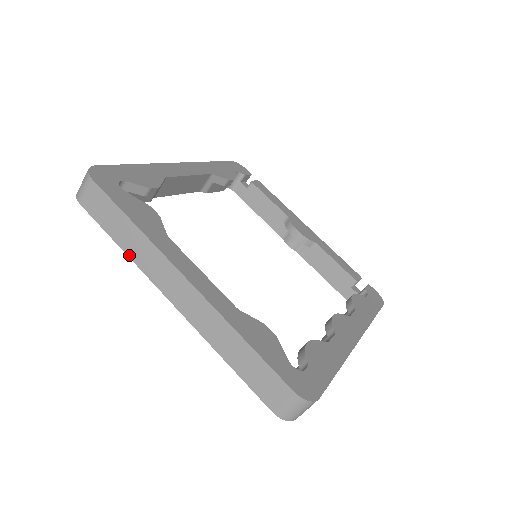
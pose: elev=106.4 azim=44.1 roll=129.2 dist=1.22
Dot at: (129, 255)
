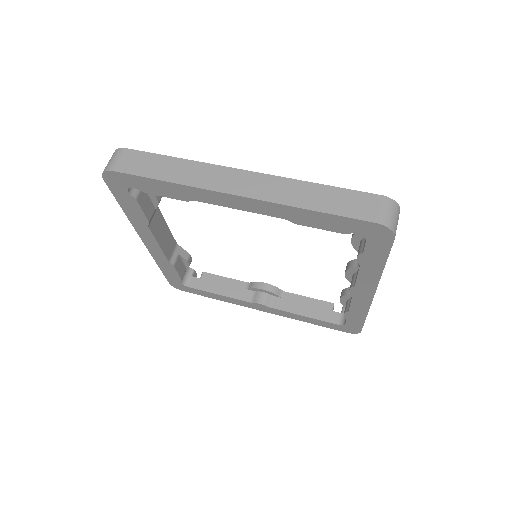
Dot at: (179, 182)
